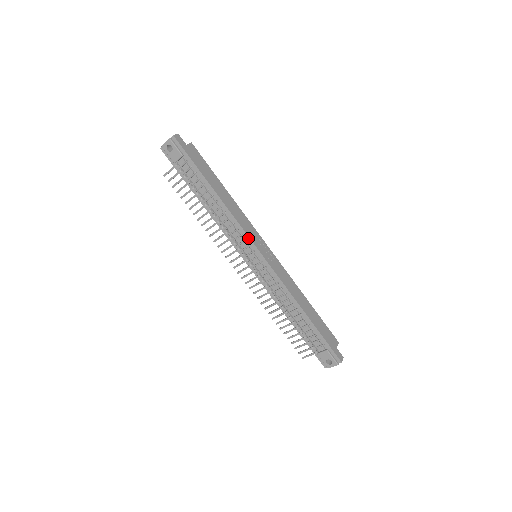
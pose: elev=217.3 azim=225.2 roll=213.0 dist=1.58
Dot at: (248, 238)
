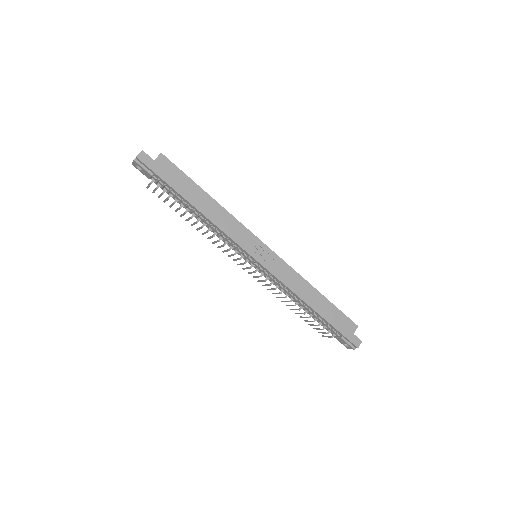
Dot at: (240, 247)
